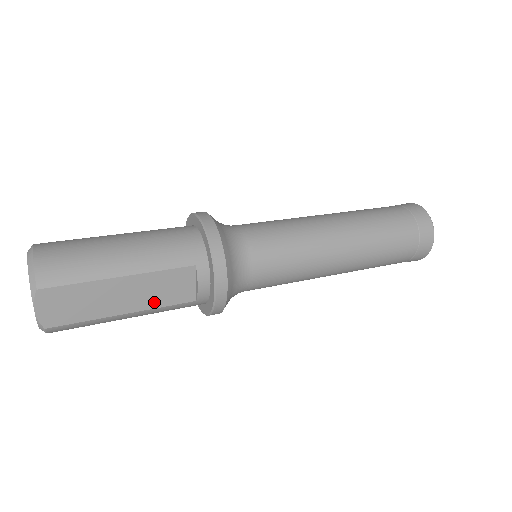
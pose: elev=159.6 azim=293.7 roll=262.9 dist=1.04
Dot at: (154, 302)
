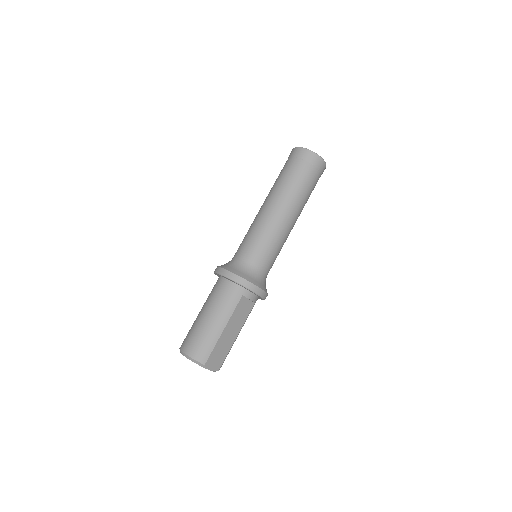
Dot at: (242, 322)
